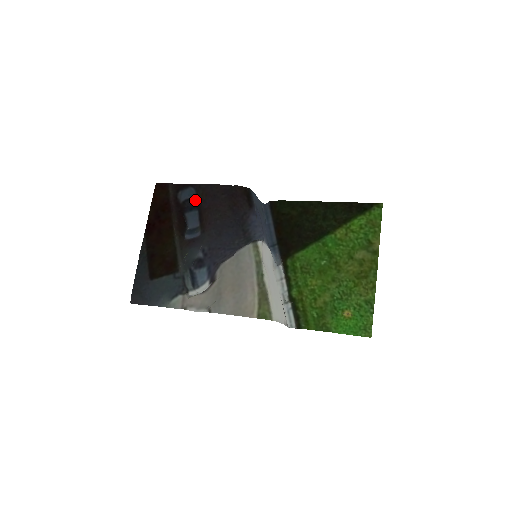
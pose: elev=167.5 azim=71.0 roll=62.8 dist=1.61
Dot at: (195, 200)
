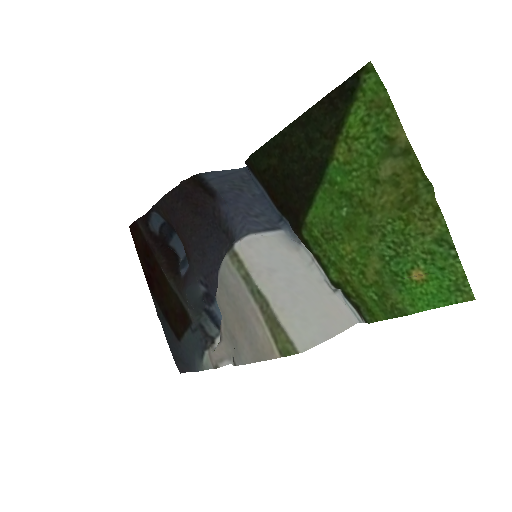
Dot at: (166, 223)
